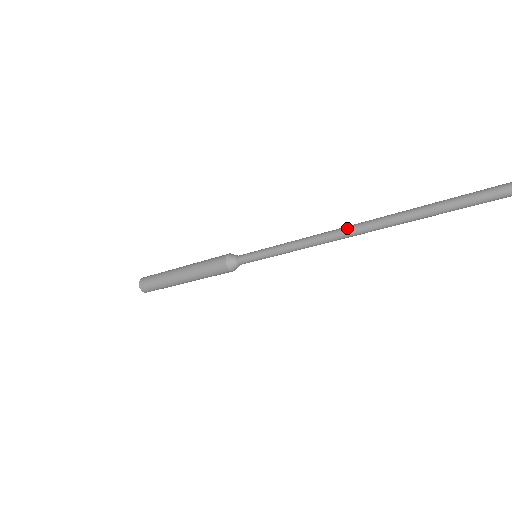
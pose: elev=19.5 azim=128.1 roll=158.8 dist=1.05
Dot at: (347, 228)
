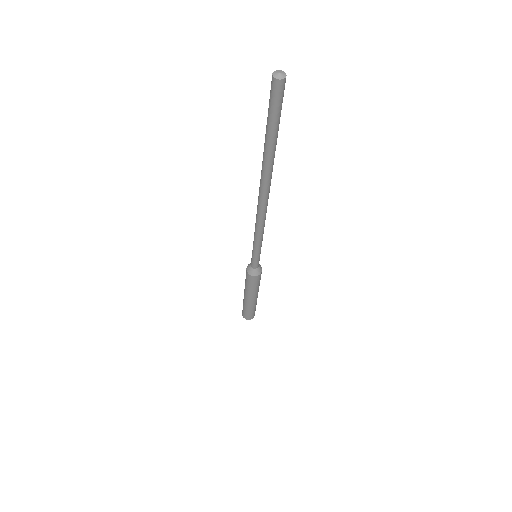
Dot at: (258, 200)
